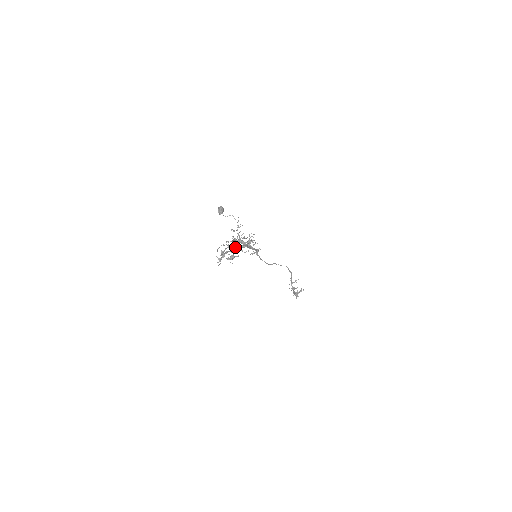
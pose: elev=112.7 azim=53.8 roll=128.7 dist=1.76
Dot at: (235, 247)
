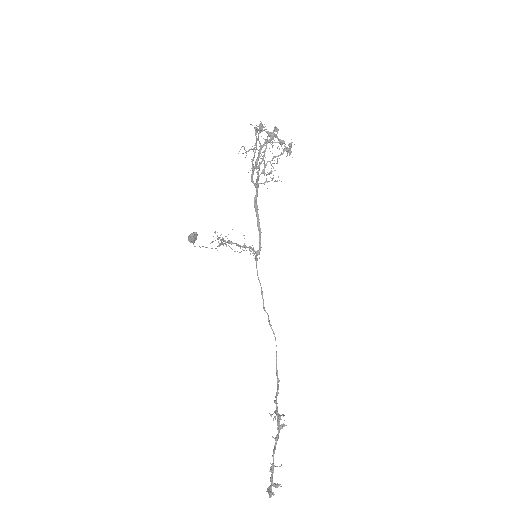
Dot at: (258, 170)
